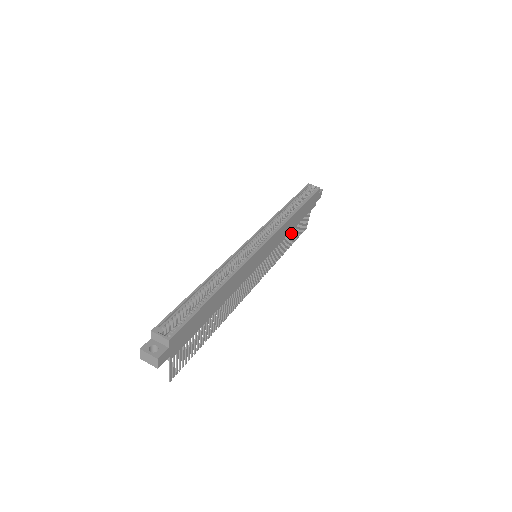
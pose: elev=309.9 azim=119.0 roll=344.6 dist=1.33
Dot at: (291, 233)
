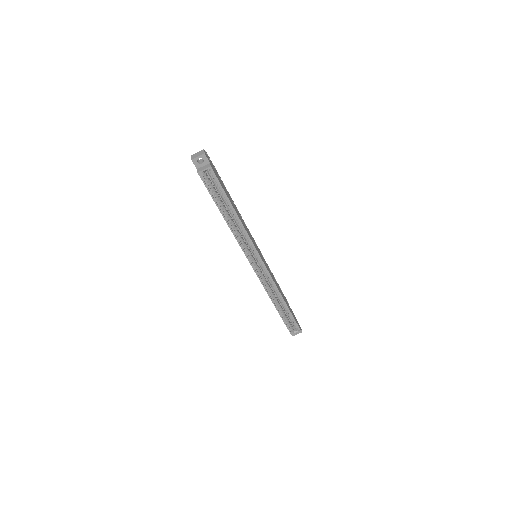
Dot at: occluded
